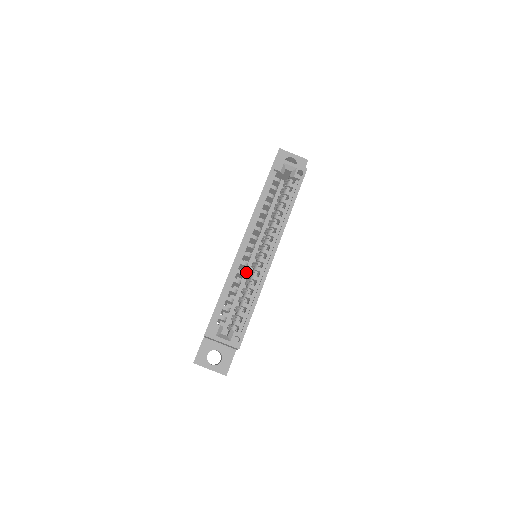
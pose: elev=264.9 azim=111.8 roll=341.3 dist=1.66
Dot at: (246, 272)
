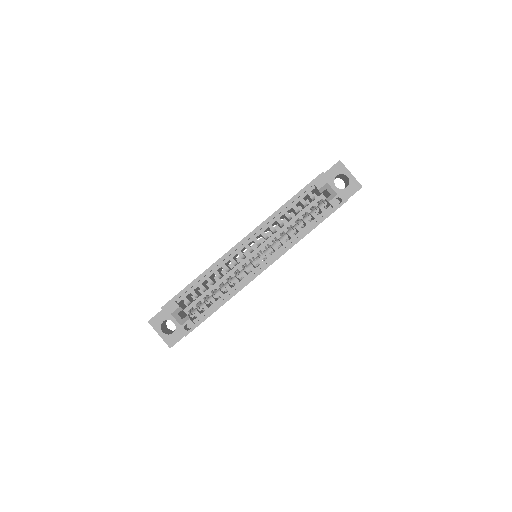
Dot at: (237, 267)
